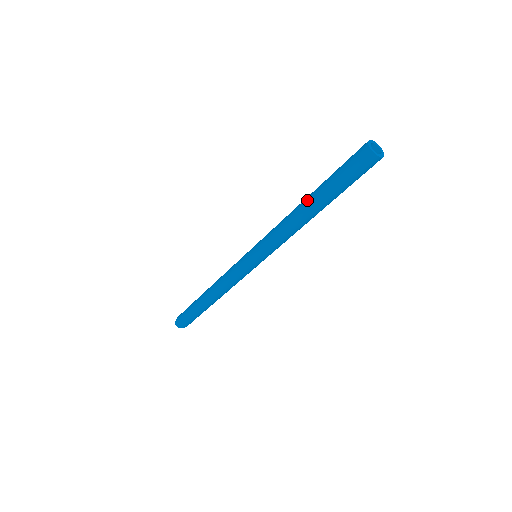
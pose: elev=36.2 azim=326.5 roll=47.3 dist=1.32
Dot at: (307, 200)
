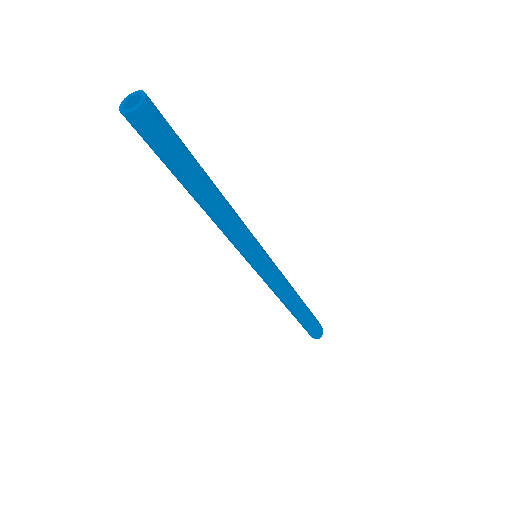
Dot at: (192, 196)
